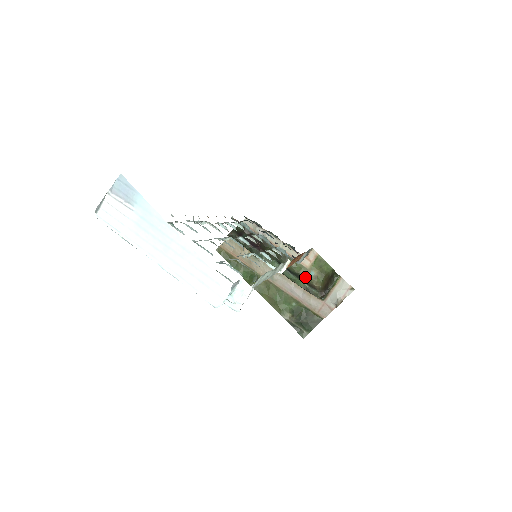
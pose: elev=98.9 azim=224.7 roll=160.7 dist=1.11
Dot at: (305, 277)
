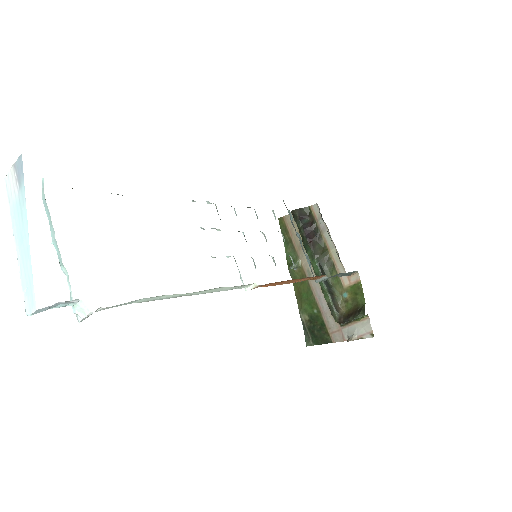
Dot at: (336, 294)
